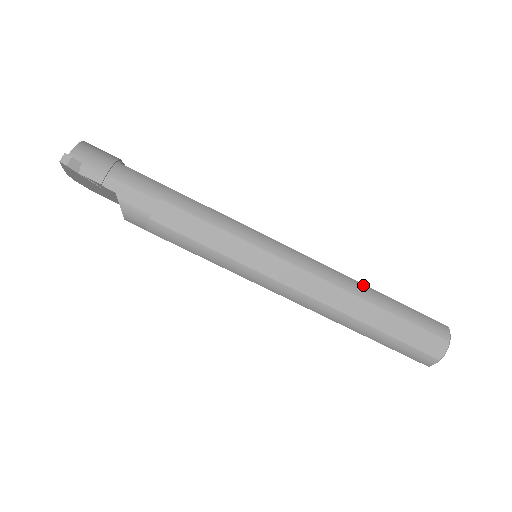
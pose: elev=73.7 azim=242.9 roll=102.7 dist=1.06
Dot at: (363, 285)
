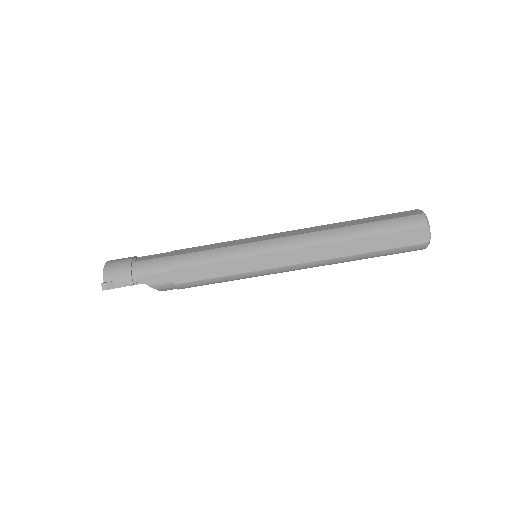
Dot at: (339, 229)
